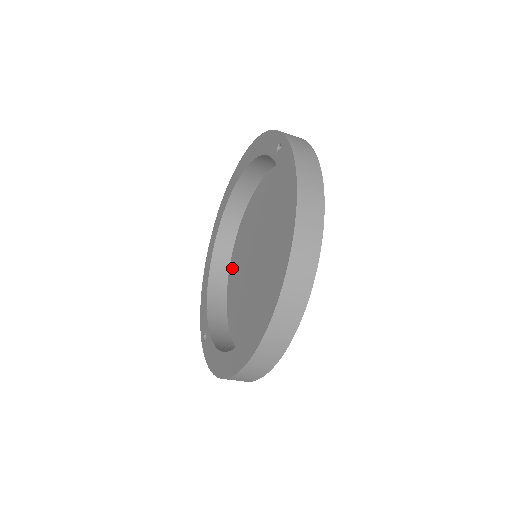
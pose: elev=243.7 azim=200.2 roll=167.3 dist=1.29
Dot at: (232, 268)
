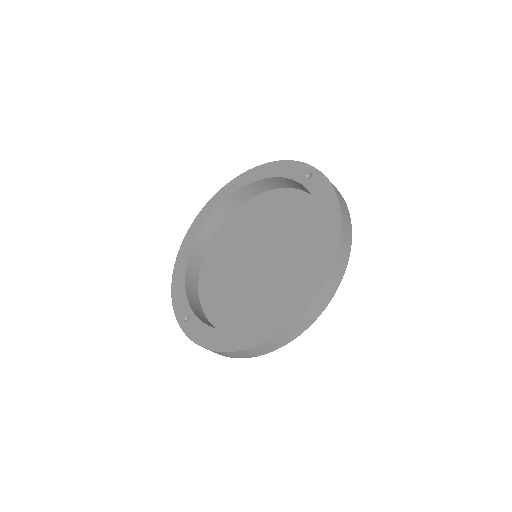
Dot at: (207, 264)
